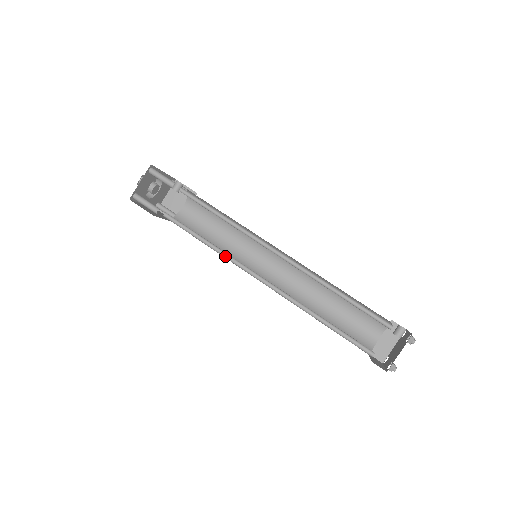
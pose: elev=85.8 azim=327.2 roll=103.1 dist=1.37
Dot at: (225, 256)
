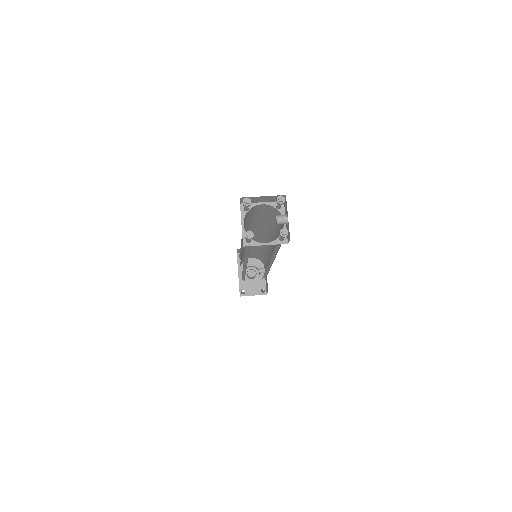
Dot at: occluded
